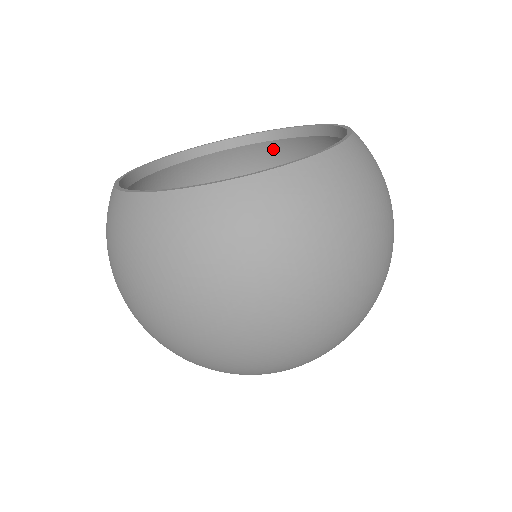
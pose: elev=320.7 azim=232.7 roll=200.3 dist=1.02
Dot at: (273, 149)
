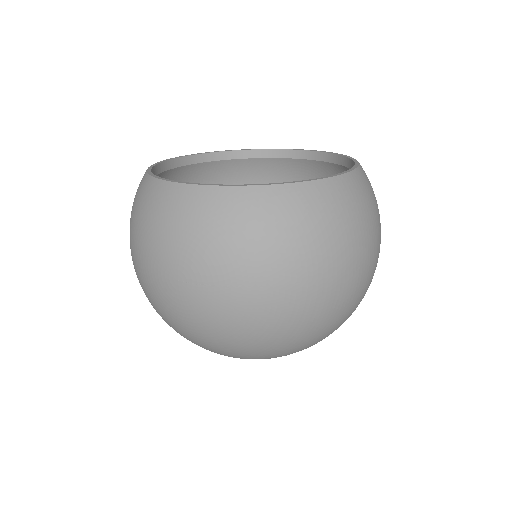
Dot at: (247, 166)
